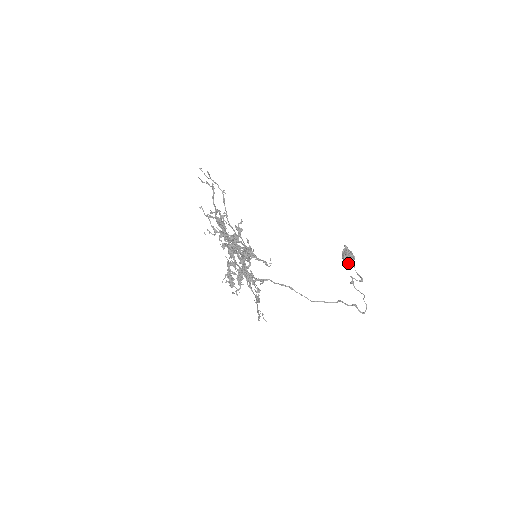
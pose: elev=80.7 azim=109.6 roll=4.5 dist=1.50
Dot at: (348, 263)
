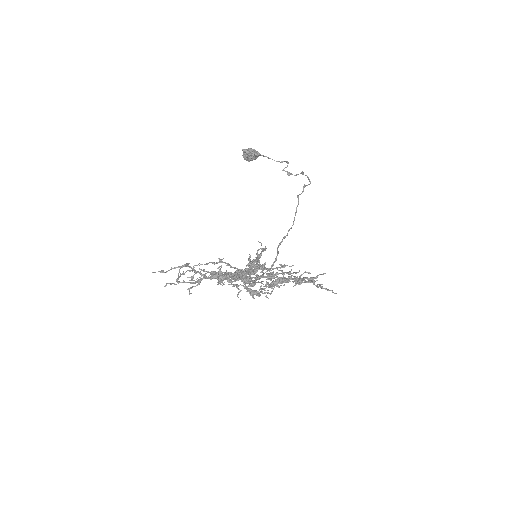
Dot at: (254, 159)
